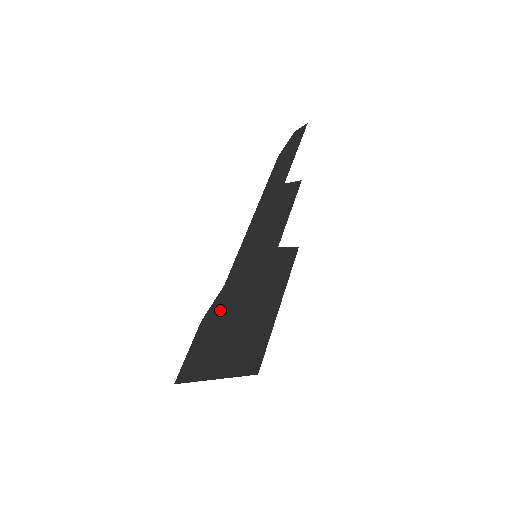
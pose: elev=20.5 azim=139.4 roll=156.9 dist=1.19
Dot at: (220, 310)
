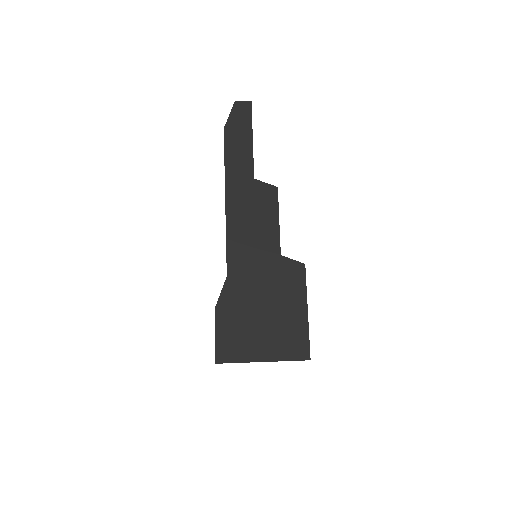
Dot at: (237, 302)
